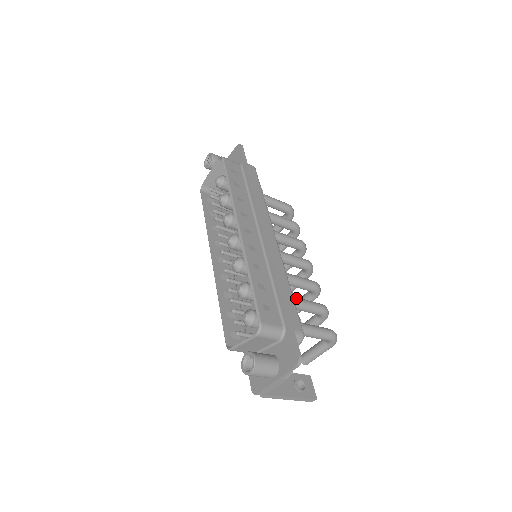
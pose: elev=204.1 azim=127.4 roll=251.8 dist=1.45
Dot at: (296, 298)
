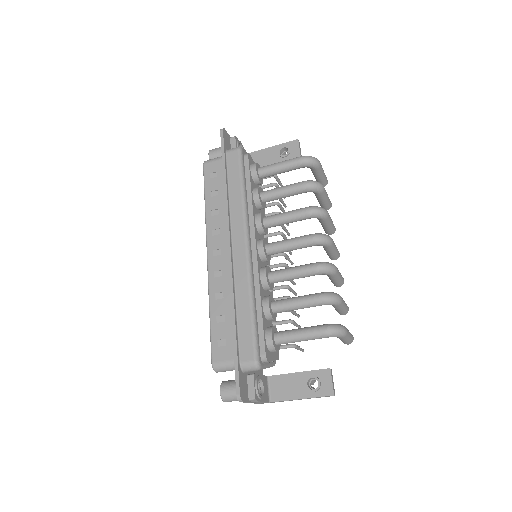
Dot at: (280, 303)
